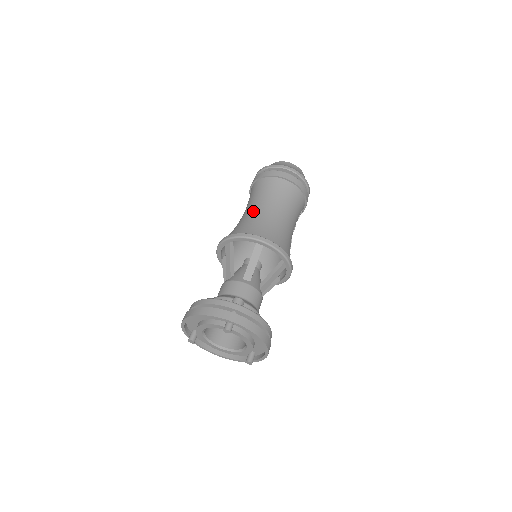
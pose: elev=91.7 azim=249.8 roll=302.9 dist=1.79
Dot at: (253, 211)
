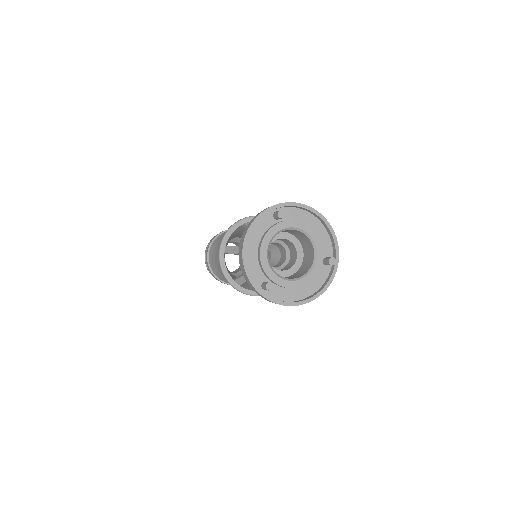
Dot at: occluded
